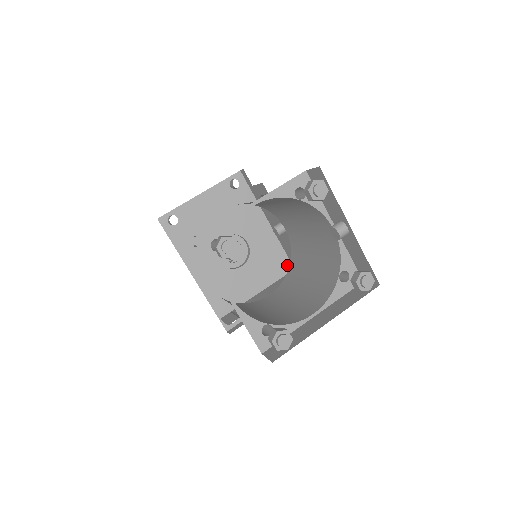
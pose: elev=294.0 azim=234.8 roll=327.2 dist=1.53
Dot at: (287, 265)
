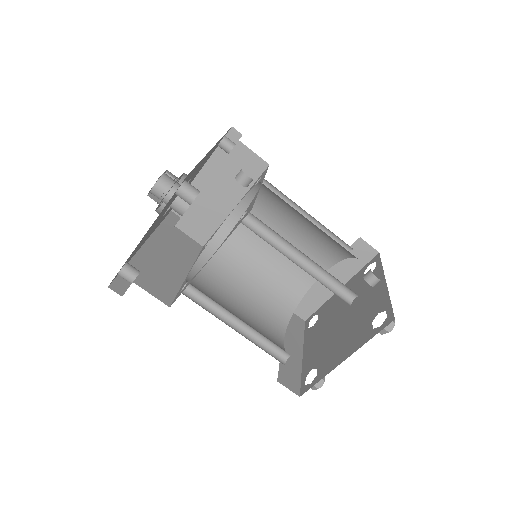
Dot at: occluded
